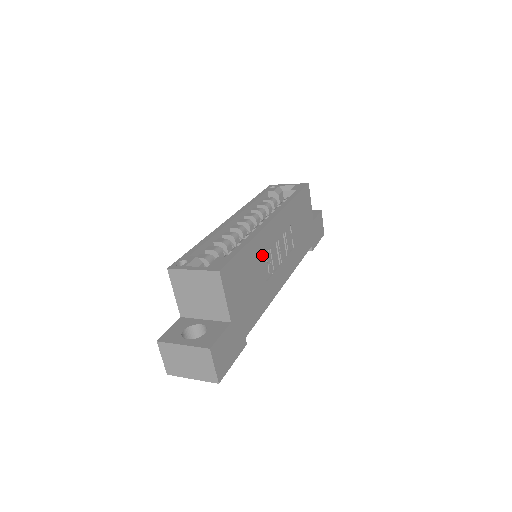
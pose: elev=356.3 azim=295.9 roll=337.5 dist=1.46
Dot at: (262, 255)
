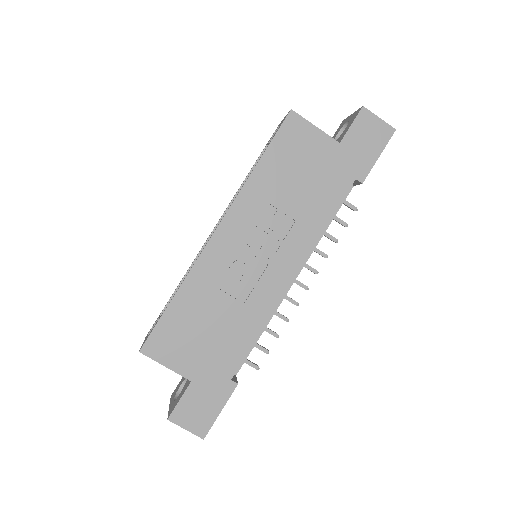
Dot at: (215, 284)
